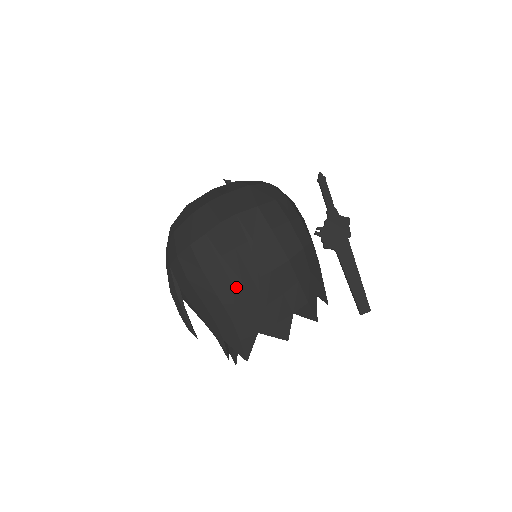
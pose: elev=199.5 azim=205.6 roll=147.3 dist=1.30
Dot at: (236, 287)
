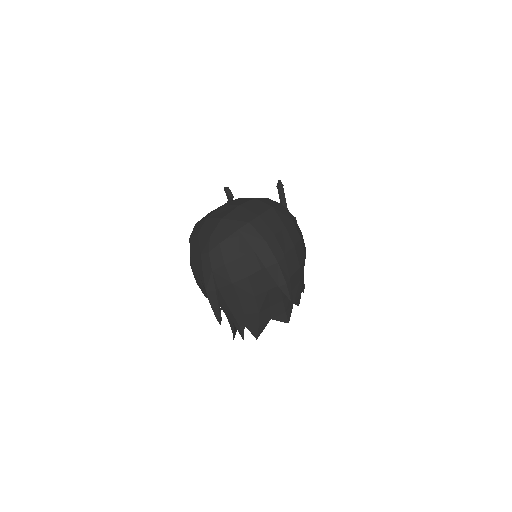
Dot at: (269, 289)
